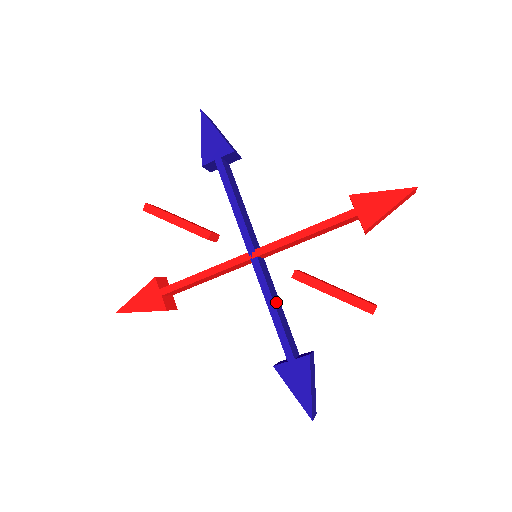
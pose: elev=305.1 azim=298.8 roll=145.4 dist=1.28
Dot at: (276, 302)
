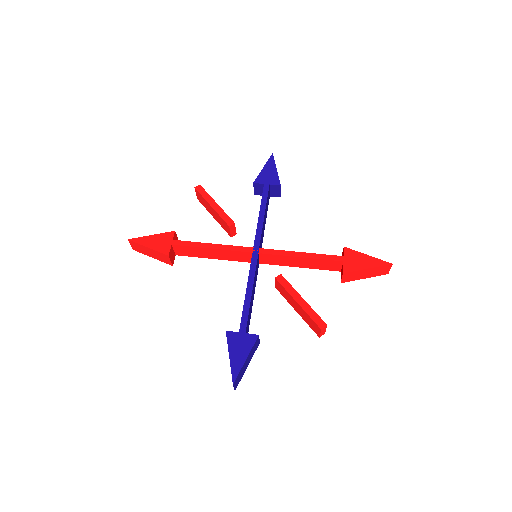
Dot at: (253, 291)
